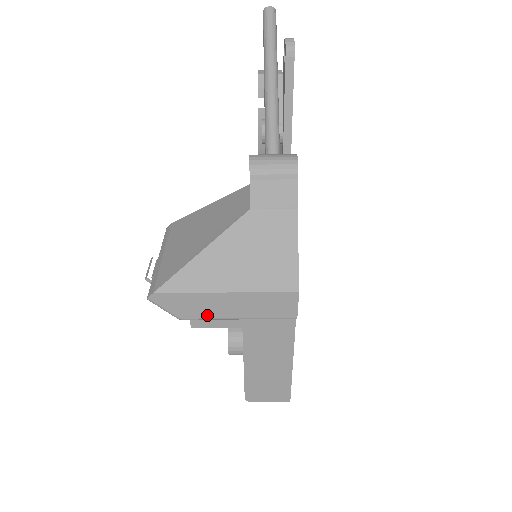
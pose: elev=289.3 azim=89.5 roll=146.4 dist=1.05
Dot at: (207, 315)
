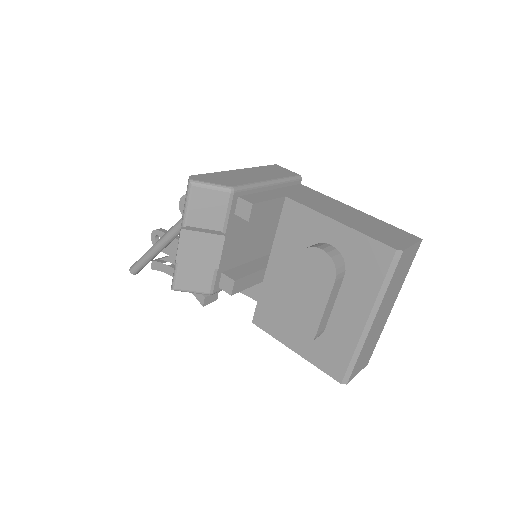
Dot at: (246, 182)
